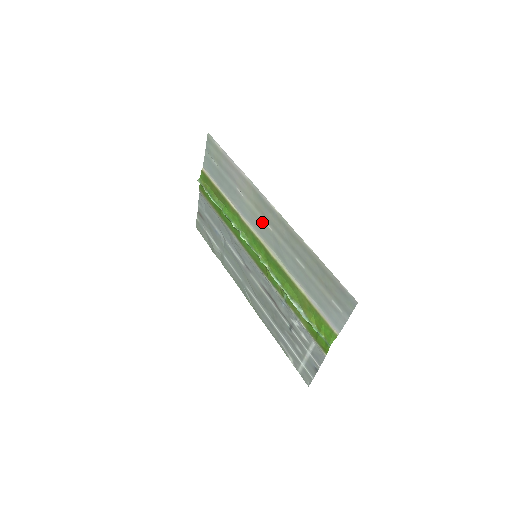
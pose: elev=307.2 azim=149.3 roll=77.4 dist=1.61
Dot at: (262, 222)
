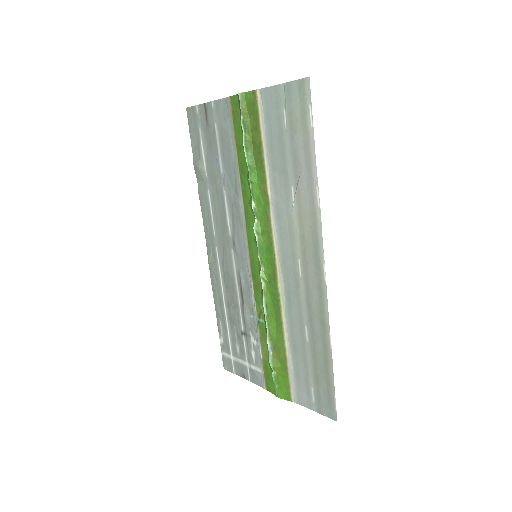
Dot at: (295, 255)
